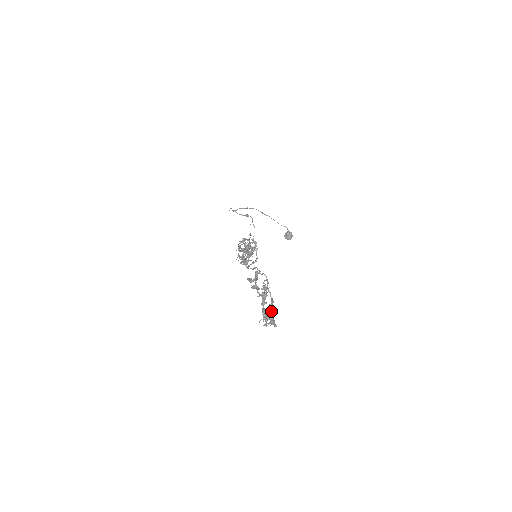
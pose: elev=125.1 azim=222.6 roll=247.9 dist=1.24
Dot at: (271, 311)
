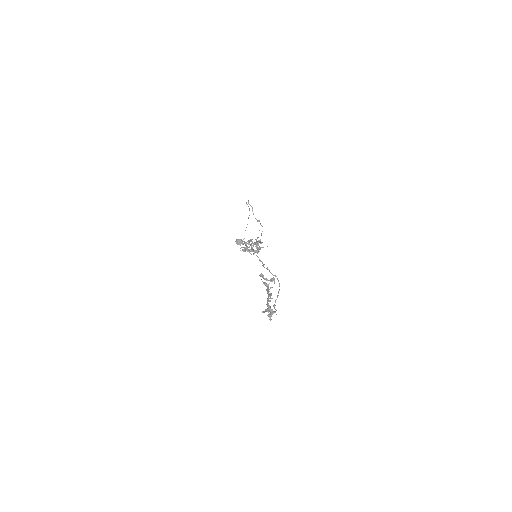
Dot at: occluded
